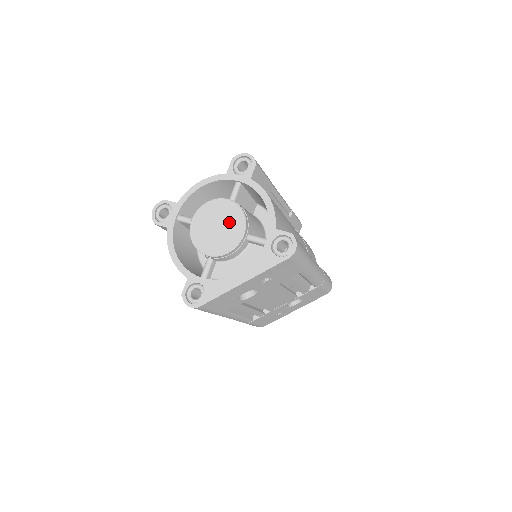
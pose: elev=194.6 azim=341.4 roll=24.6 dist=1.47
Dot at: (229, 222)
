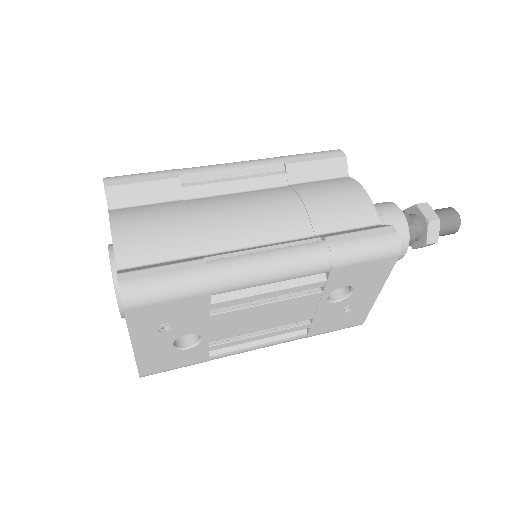
Dot at: occluded
